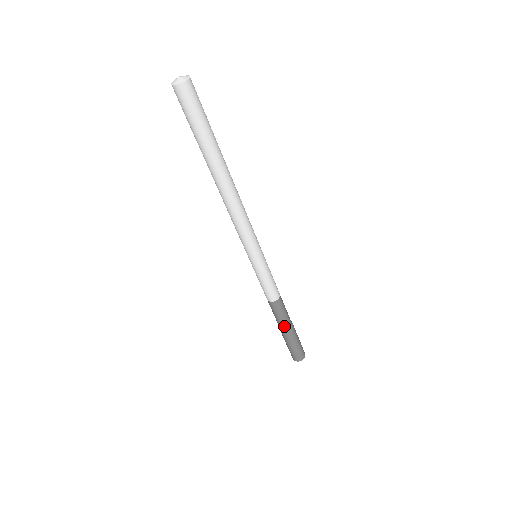
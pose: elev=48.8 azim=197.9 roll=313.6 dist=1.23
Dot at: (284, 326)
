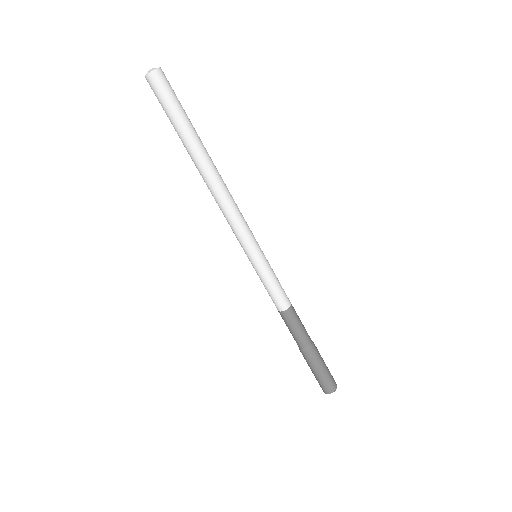
Dot at: (306, 342)
